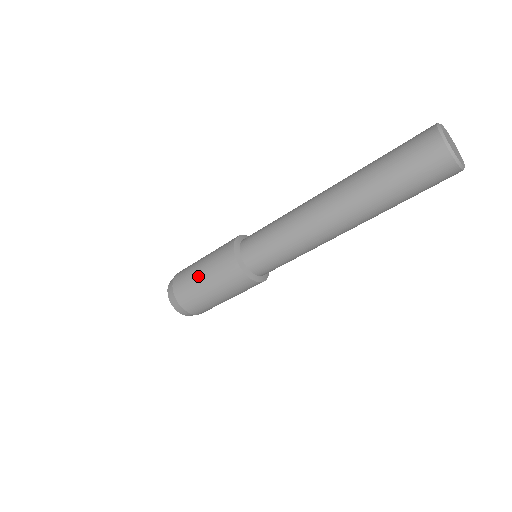
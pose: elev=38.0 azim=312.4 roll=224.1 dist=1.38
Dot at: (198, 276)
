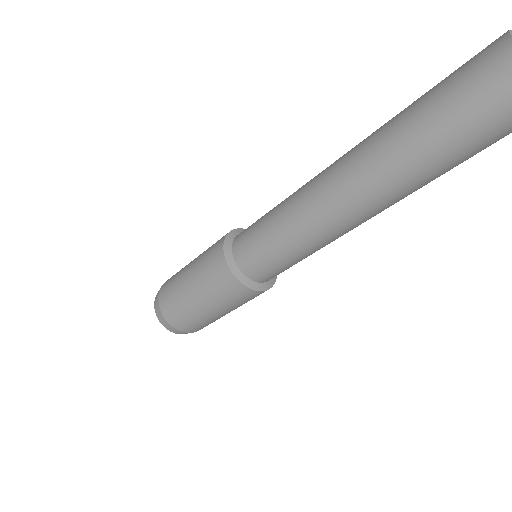
Dot at: (187, 293)
